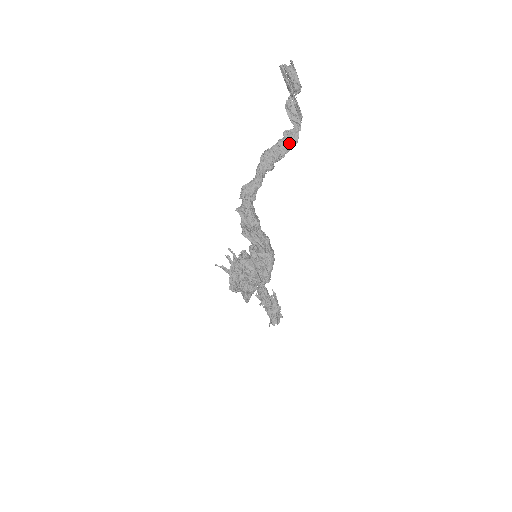
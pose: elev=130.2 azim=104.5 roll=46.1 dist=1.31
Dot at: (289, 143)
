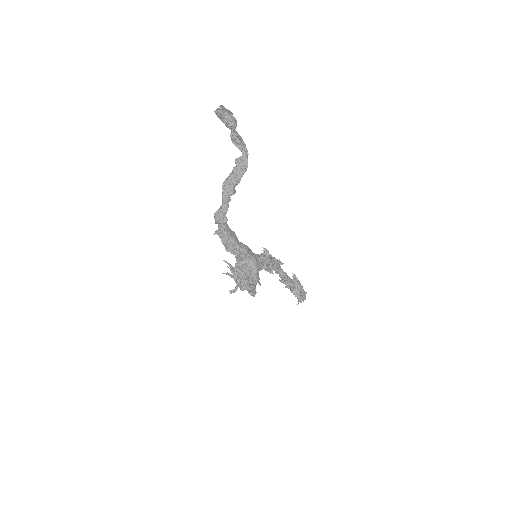
Dot at: (241, 168)
